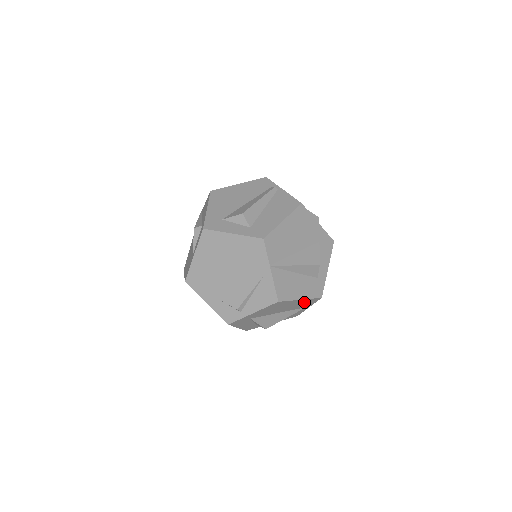
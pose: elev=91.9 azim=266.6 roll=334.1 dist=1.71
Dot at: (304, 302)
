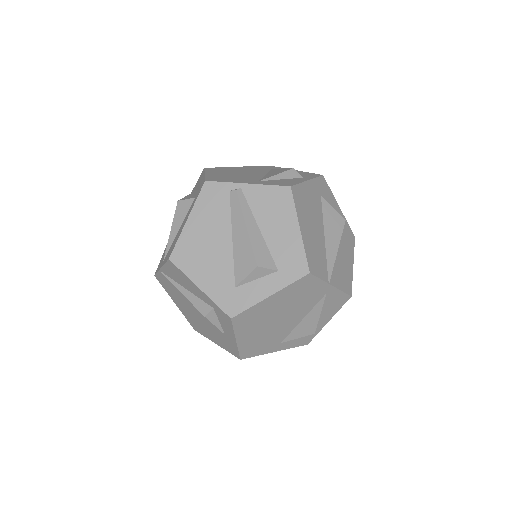
Dot at: occluded
